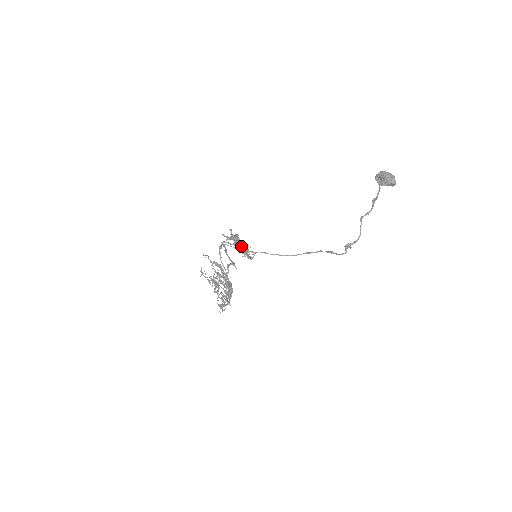
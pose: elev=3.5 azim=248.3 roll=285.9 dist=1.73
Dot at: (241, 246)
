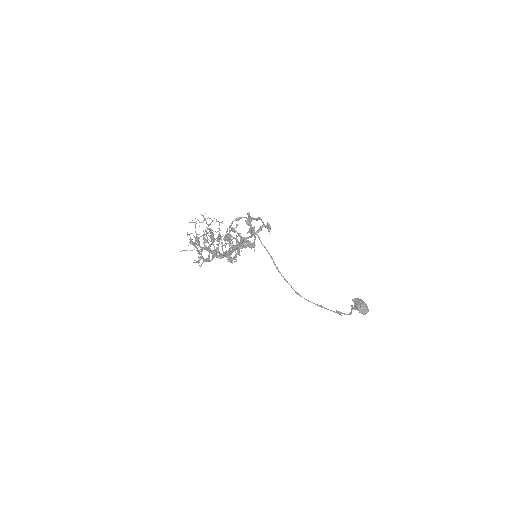
Dot at: occluded
